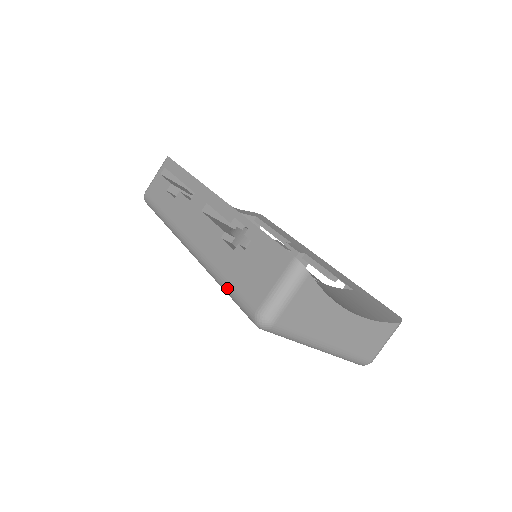
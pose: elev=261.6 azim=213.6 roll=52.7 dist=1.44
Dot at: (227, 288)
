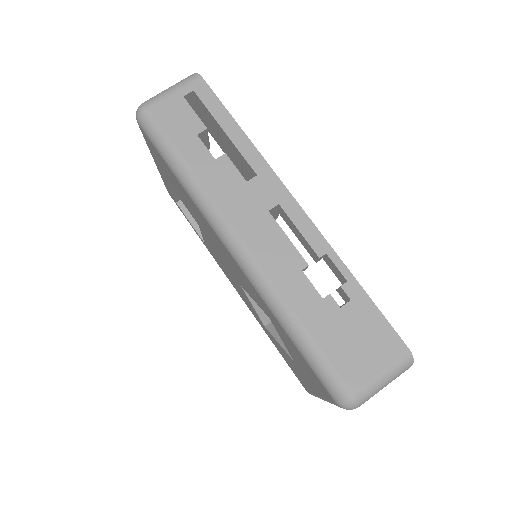
Dot at: (307, 343)
